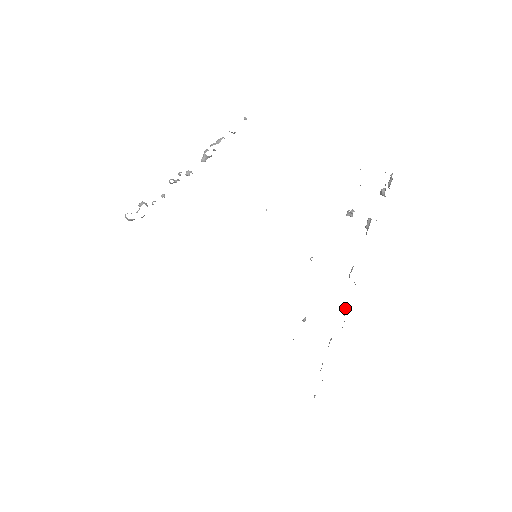
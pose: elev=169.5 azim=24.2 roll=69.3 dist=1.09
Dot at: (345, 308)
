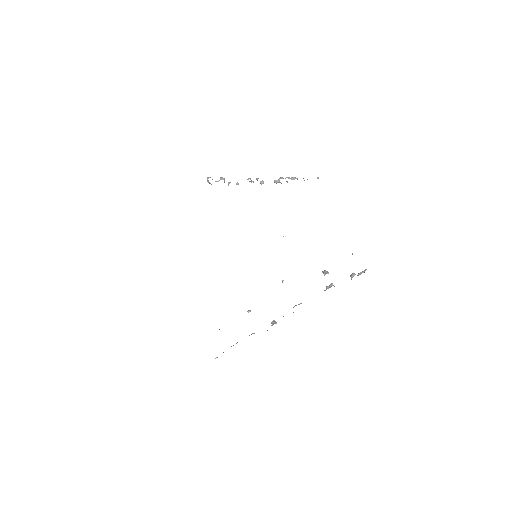
Dot at: (276, 322)
